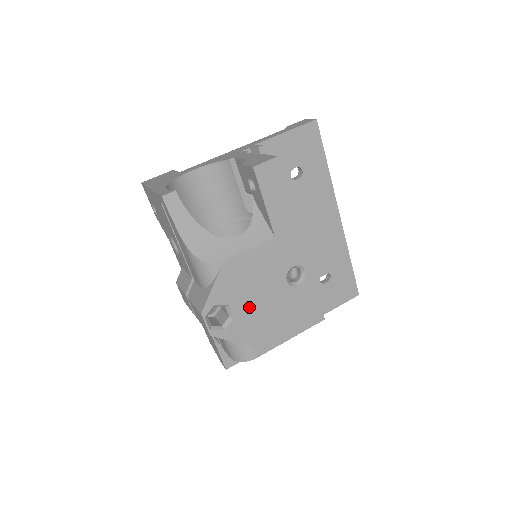
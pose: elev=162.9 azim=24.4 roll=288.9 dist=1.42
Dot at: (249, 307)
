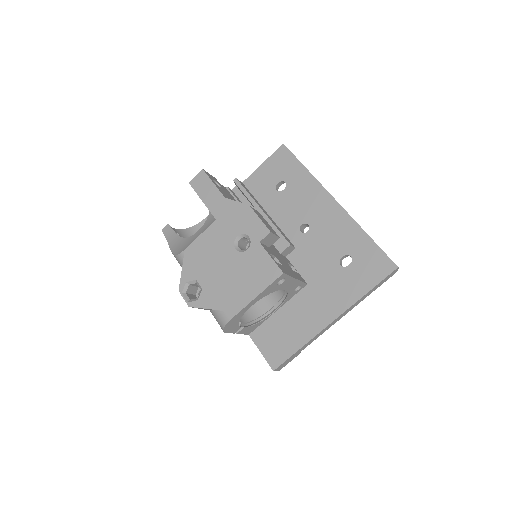
Dot at: (212, 278)
